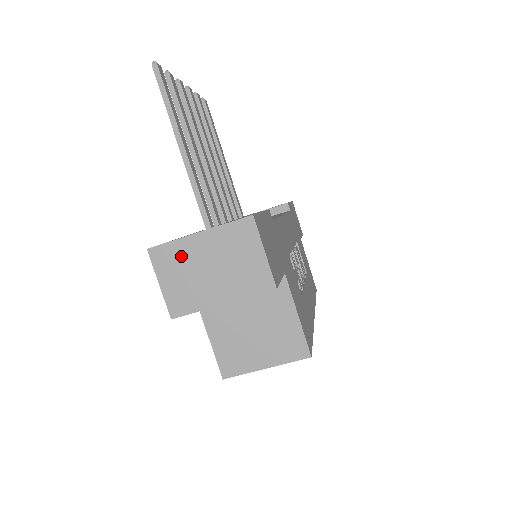
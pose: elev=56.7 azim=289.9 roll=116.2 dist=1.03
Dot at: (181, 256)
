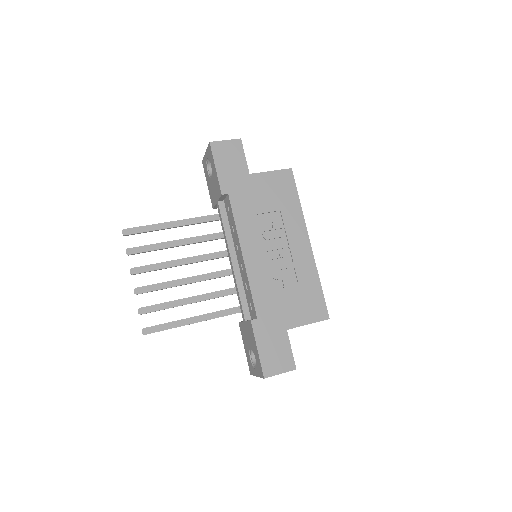
Dot at: occluded
